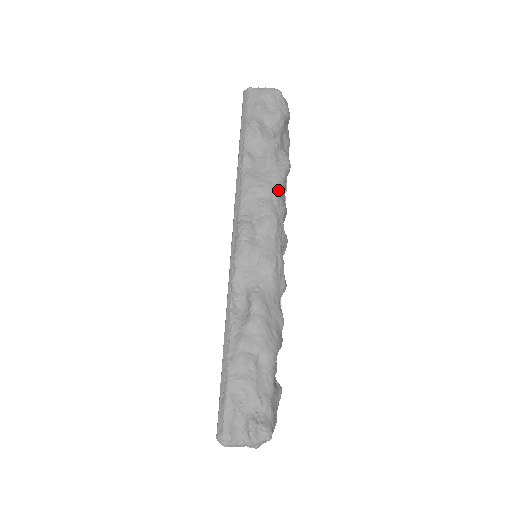
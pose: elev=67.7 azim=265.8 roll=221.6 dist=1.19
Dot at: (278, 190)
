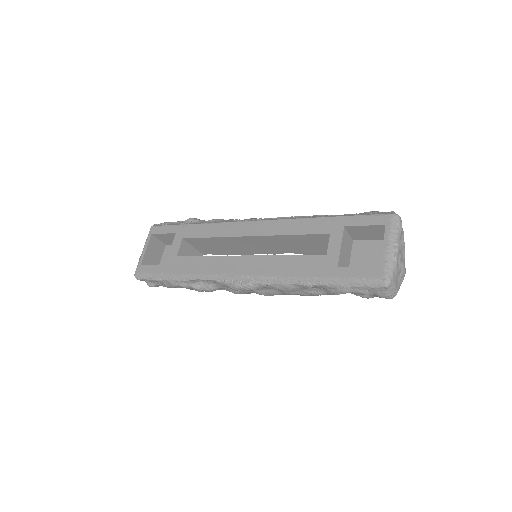
Dot at: occluded
